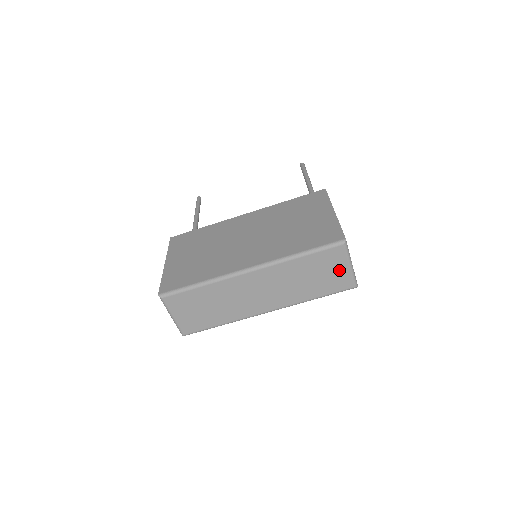
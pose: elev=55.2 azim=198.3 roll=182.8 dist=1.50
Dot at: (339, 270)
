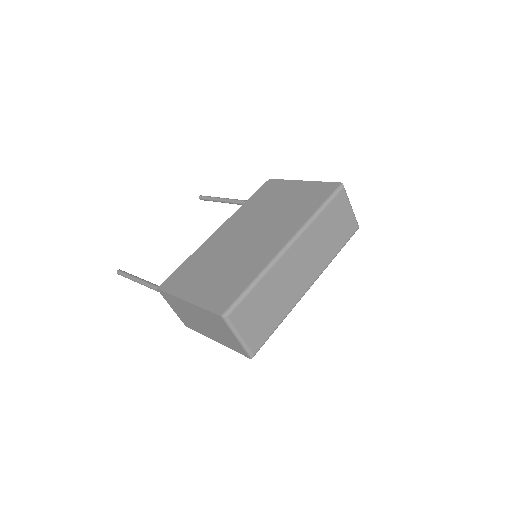
Dot at: (346, 215)
